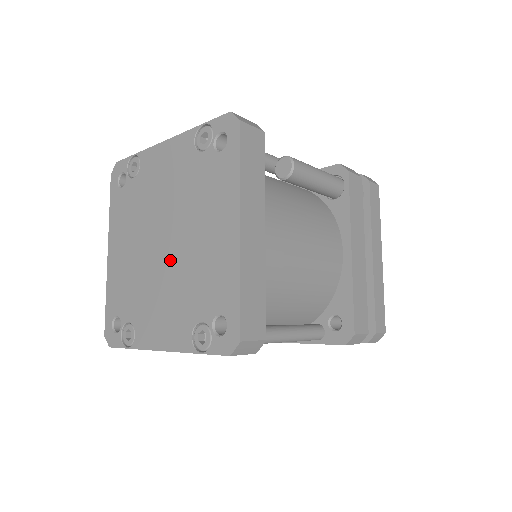
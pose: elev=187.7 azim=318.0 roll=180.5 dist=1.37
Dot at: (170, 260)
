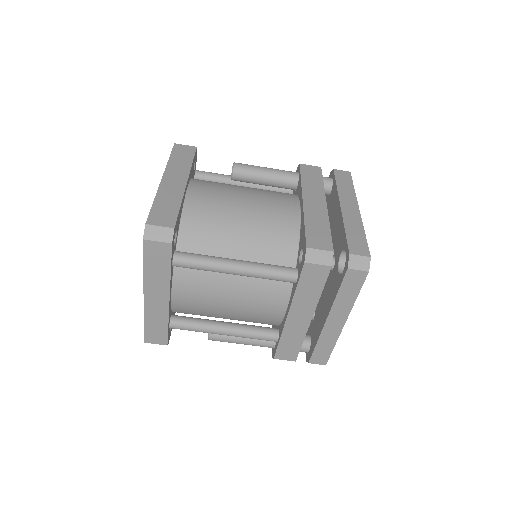
Dot at: occluded
